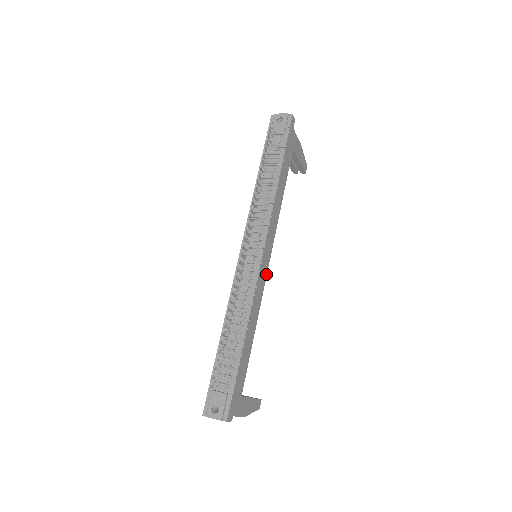
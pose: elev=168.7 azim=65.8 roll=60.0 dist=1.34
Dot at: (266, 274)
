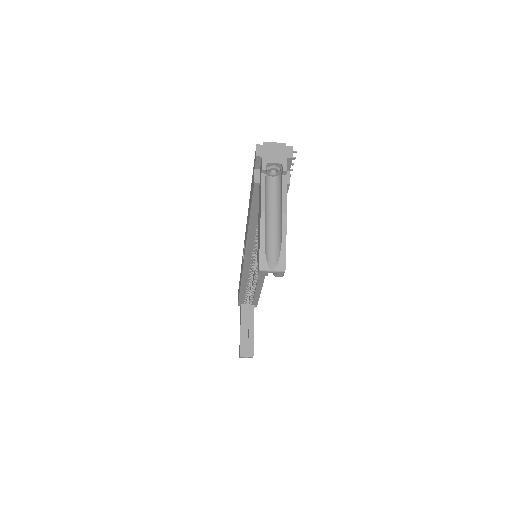
Dot at: occluded
